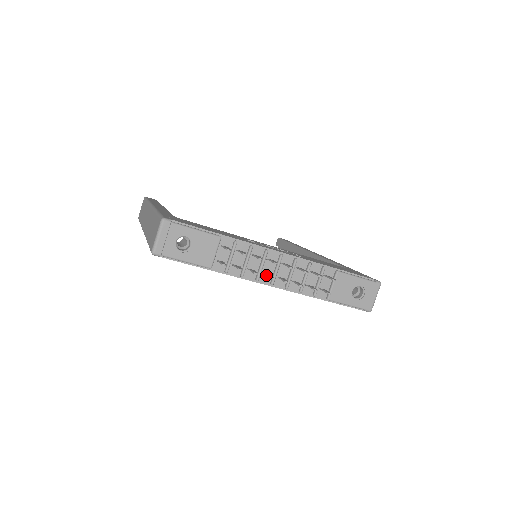
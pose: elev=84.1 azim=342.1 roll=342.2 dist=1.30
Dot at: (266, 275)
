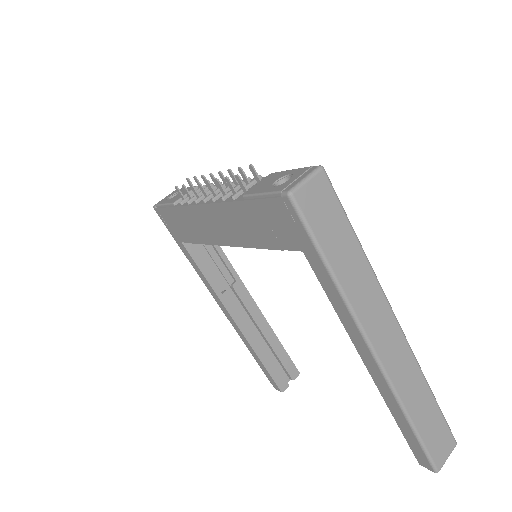
Dot at: (202, 192)
